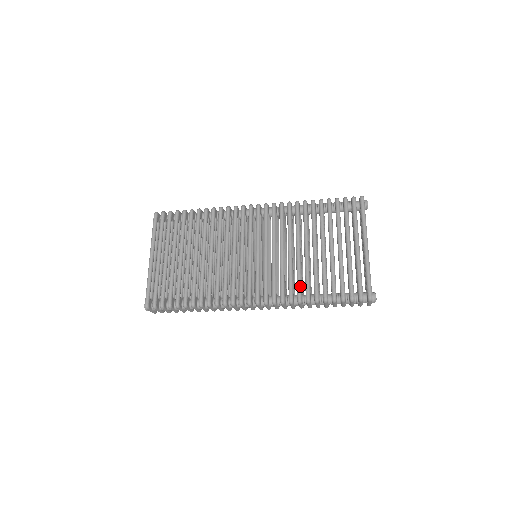
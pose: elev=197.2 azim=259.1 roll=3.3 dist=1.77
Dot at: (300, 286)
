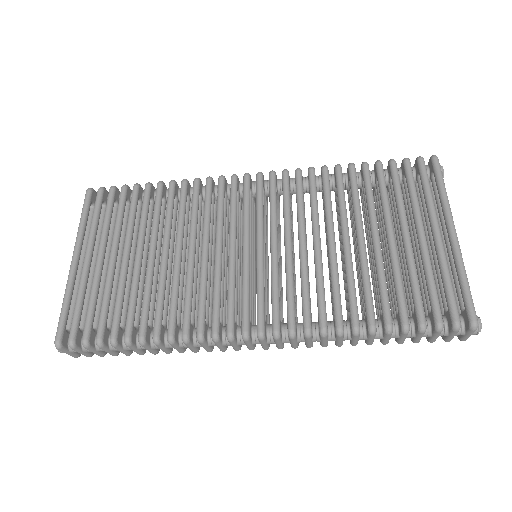
Dot at: (339, 304)
